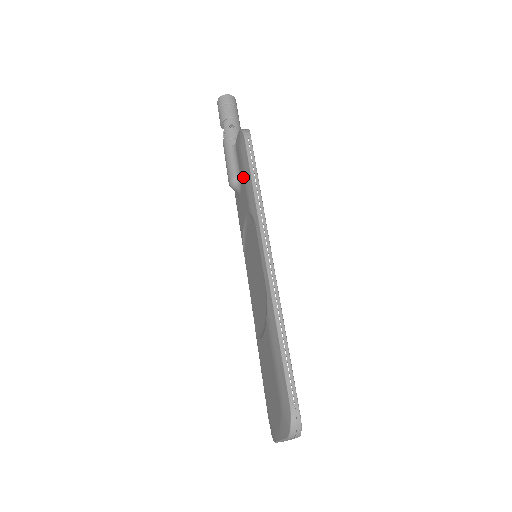
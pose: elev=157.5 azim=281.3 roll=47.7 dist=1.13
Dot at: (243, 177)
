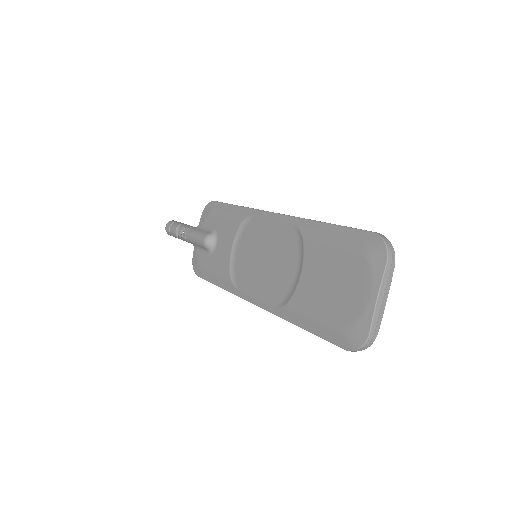
Dot at: (222, 218)
